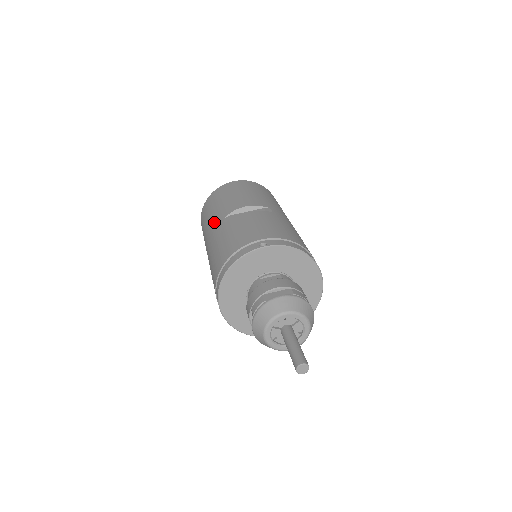
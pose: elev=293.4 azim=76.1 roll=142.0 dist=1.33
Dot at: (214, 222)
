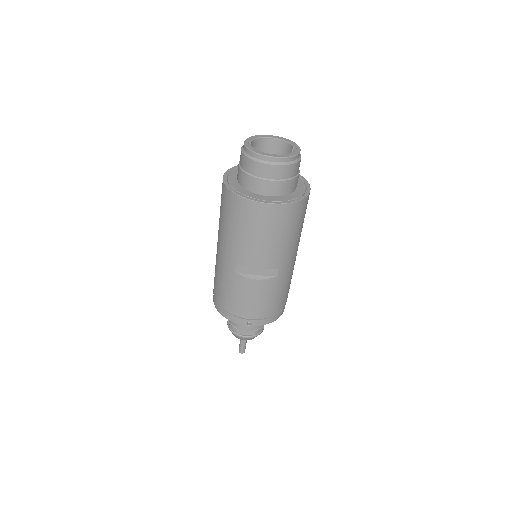
Dot at: (229, 252)
